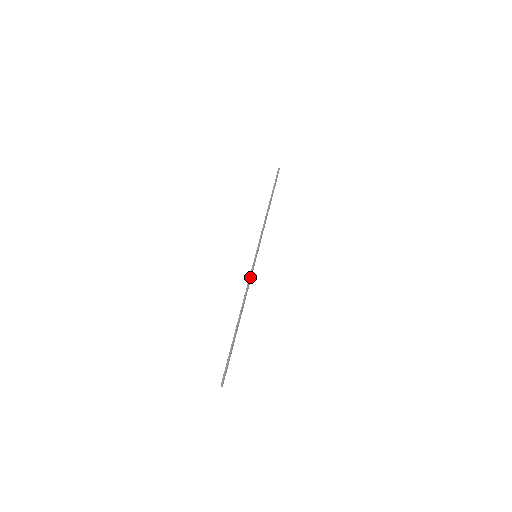
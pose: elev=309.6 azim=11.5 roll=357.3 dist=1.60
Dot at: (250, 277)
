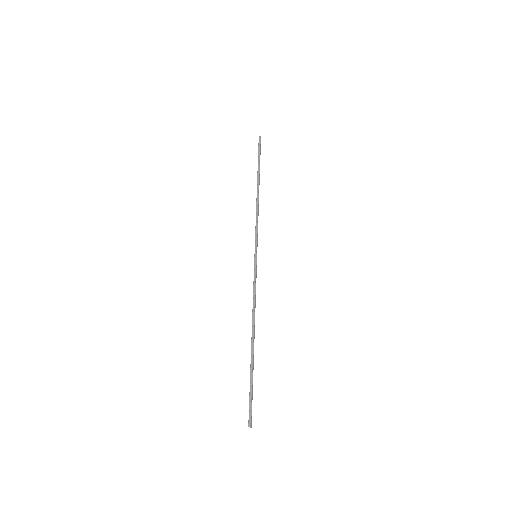
Dot at: (254, 285)
